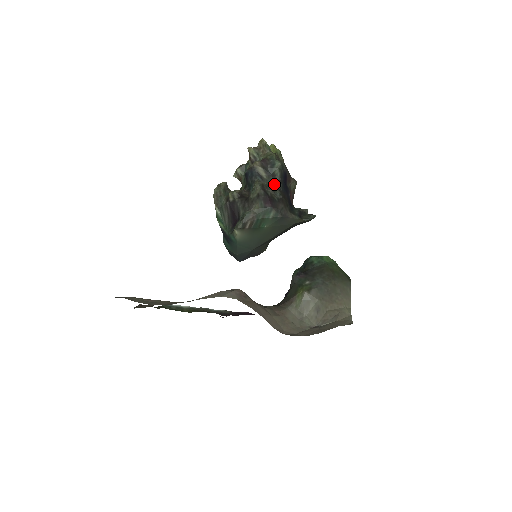
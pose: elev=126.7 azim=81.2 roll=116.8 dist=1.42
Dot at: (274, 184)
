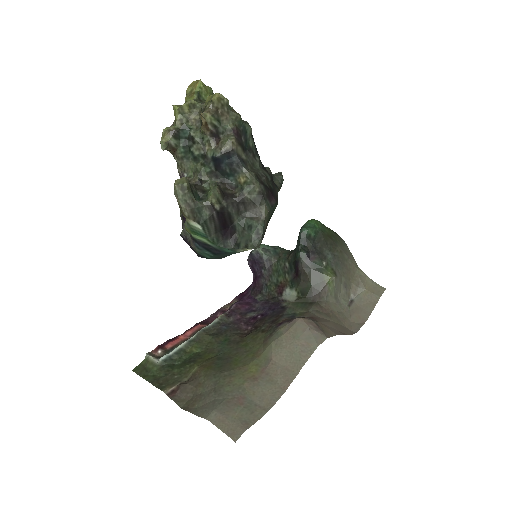
Dot at: (255, 162)
